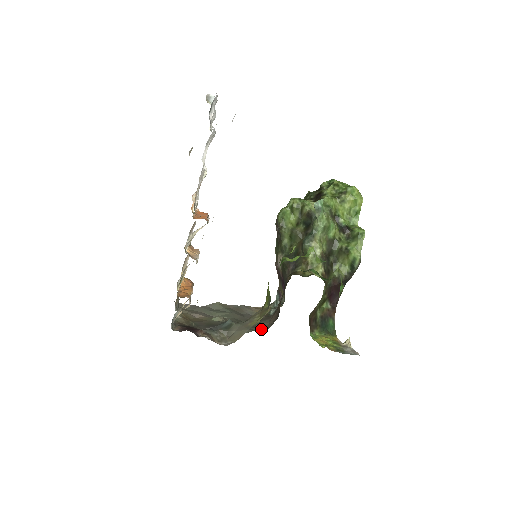
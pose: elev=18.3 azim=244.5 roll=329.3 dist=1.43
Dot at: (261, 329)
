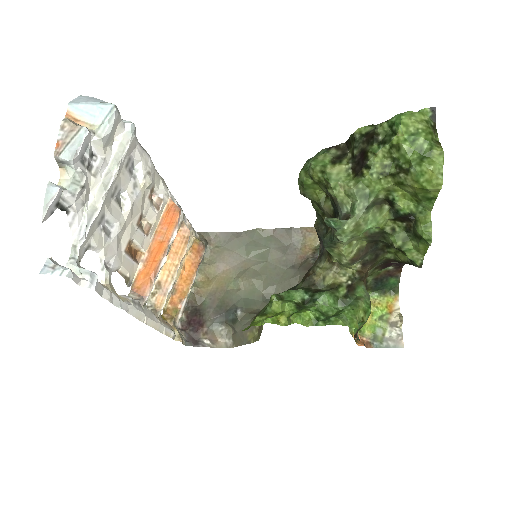
Dot at: occluded
